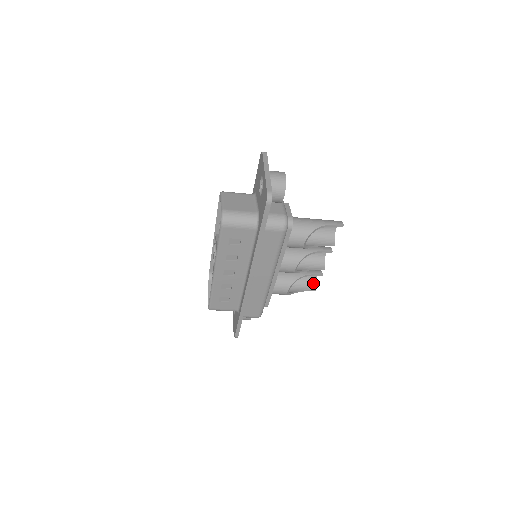
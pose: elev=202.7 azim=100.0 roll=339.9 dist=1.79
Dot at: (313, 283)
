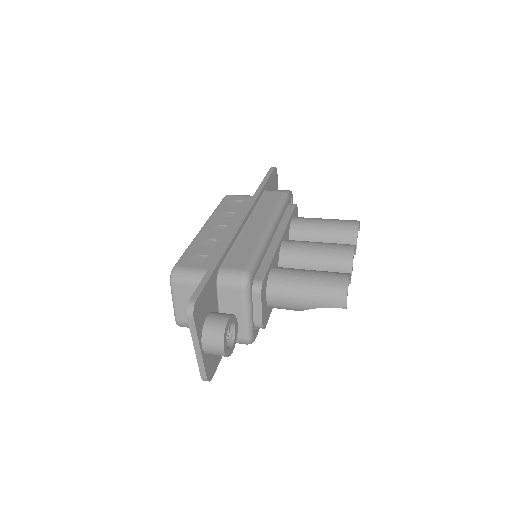
Dot at: occluded
